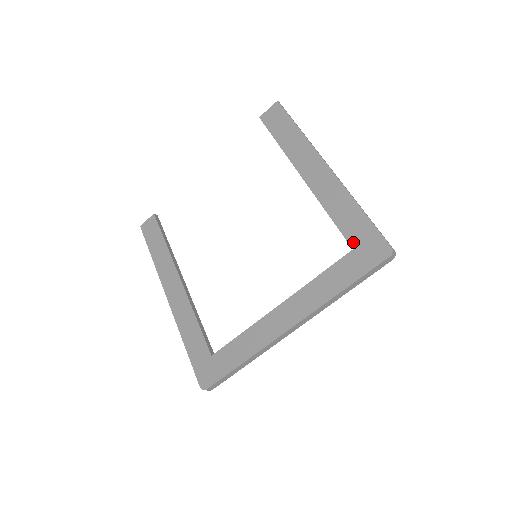
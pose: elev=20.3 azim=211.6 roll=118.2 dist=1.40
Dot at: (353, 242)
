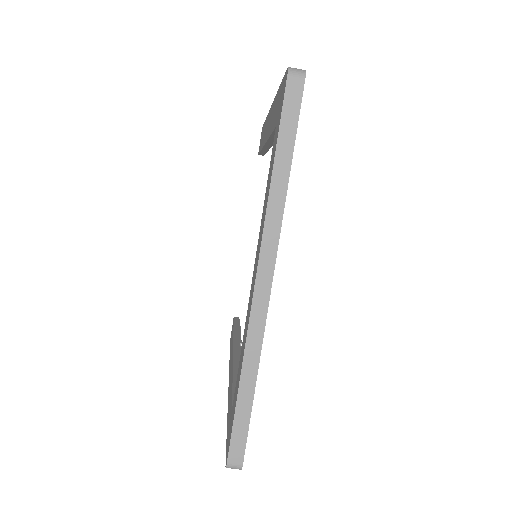
Dot at: (275, 121)
